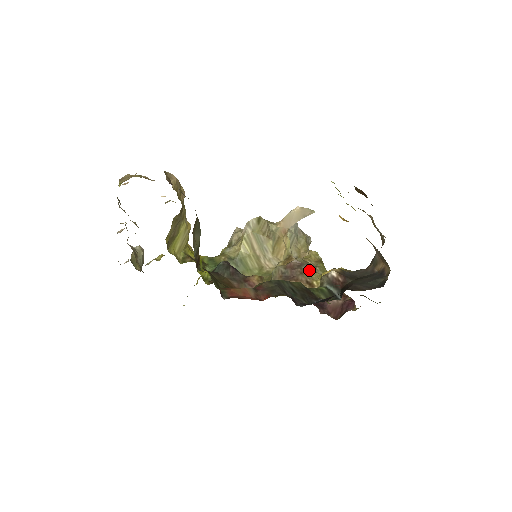
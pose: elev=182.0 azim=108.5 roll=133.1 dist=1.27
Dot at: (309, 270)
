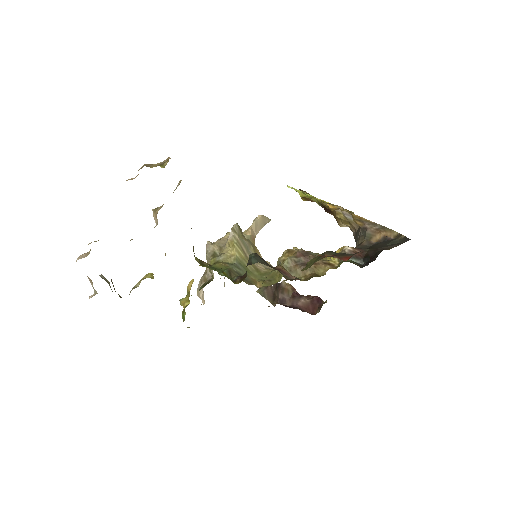
Dot at: (317, 255)
